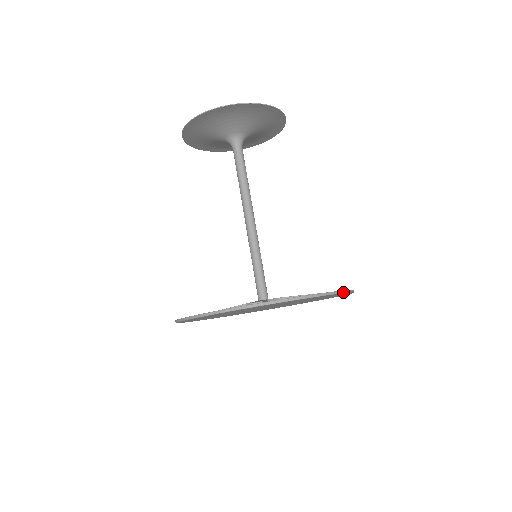
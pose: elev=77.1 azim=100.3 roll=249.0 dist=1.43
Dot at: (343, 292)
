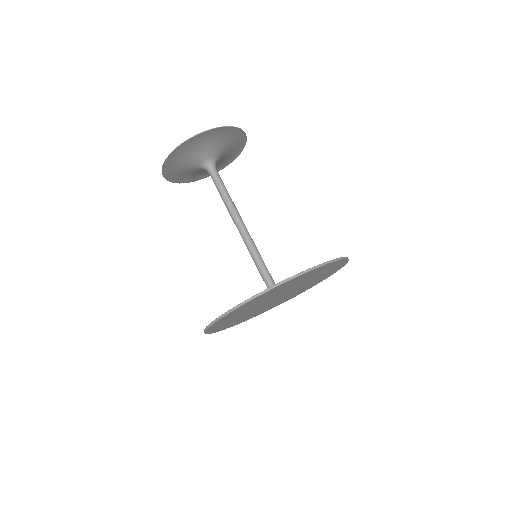
Dot at: (329, 262)
